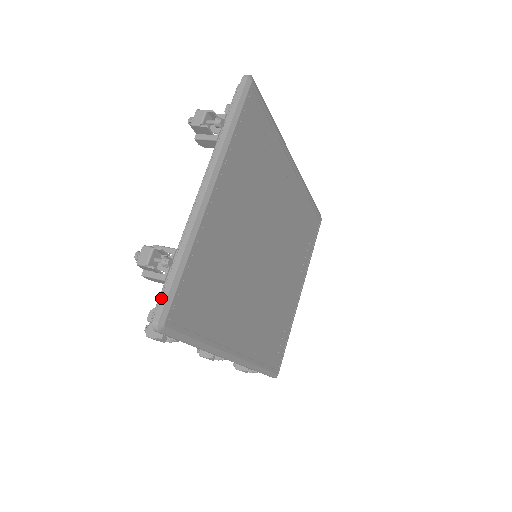
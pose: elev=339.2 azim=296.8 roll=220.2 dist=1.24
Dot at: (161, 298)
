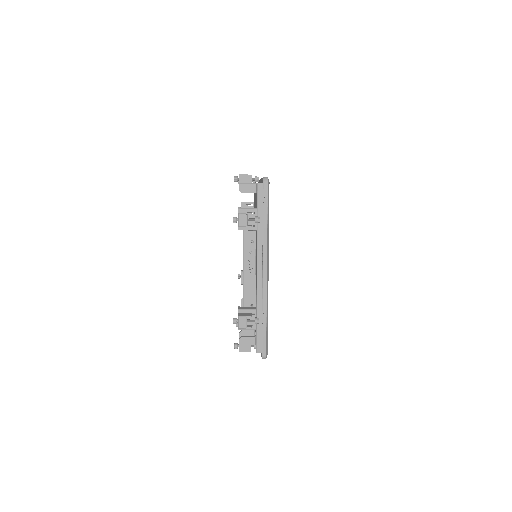
Dot at: (263, 343)
